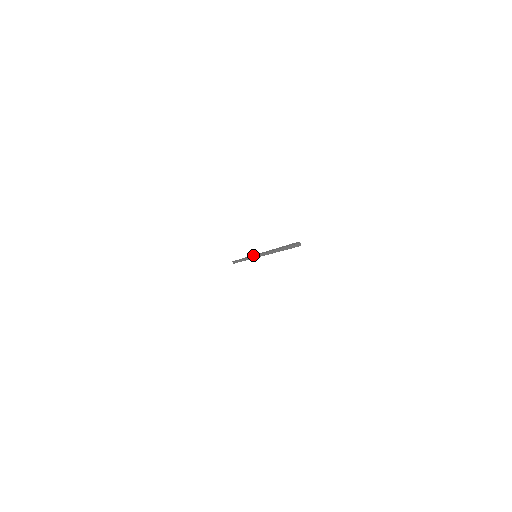
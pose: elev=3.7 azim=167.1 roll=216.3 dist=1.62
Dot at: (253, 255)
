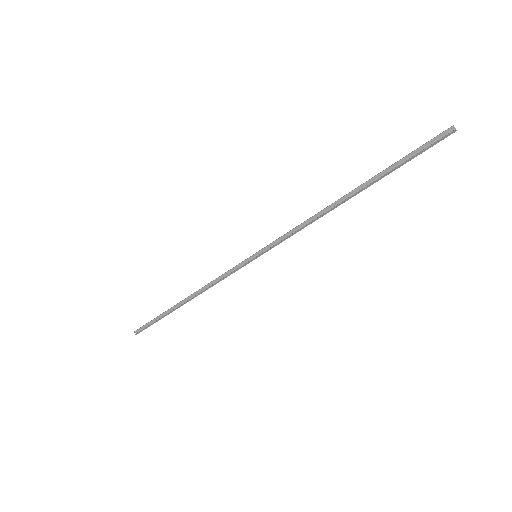
Dot at: (245, 260)
